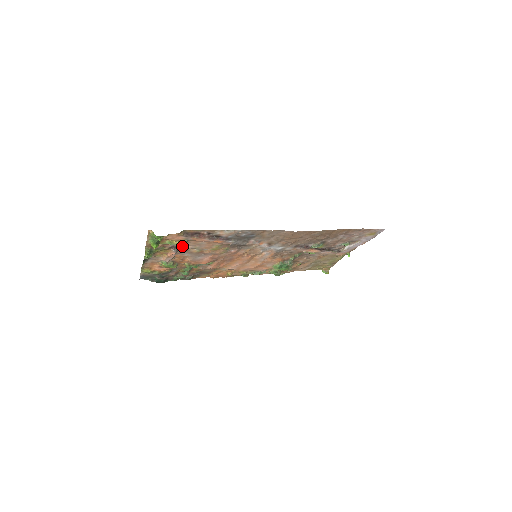
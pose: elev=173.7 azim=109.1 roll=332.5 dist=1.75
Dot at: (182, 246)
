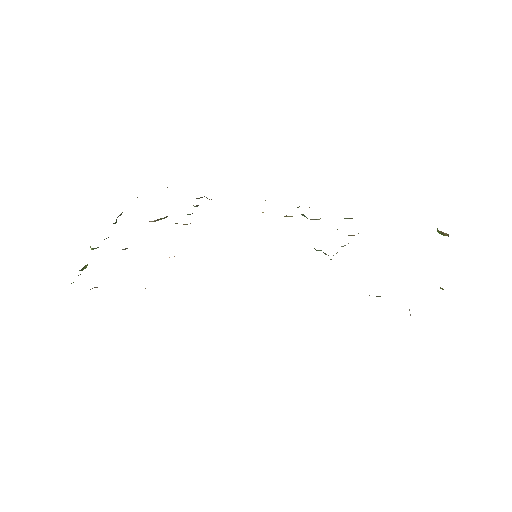
Dot at: occluded
